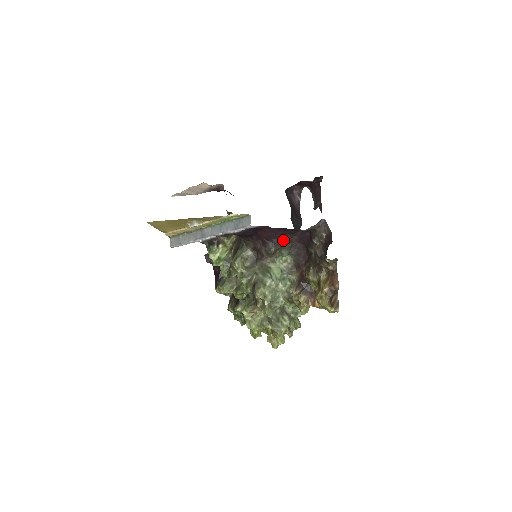
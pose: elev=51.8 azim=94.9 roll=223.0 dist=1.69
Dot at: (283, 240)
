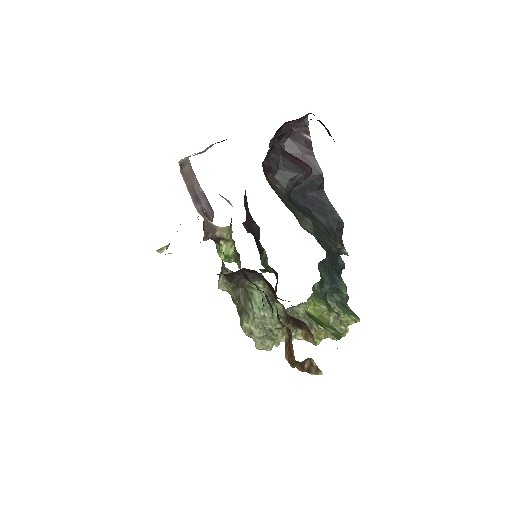
Dot at: (233, 277)
